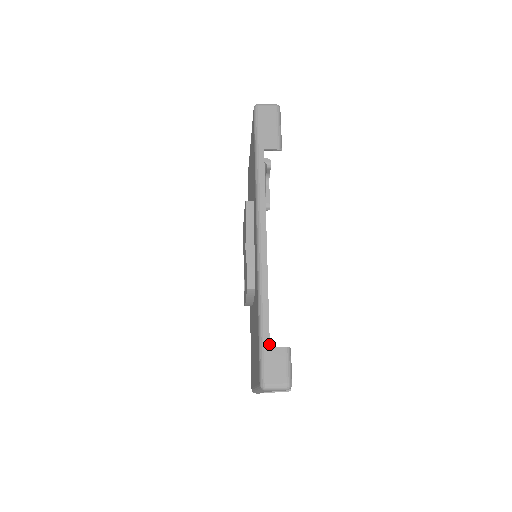
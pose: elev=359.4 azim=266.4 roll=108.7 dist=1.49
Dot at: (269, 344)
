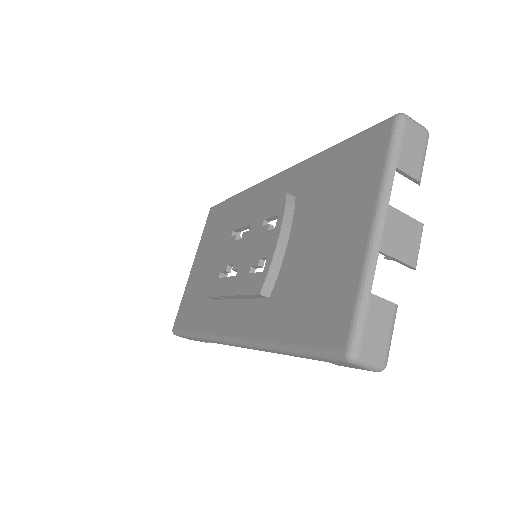
Dot at: occluded
